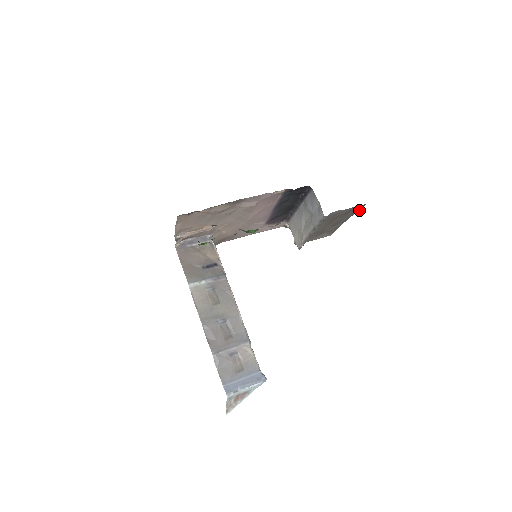
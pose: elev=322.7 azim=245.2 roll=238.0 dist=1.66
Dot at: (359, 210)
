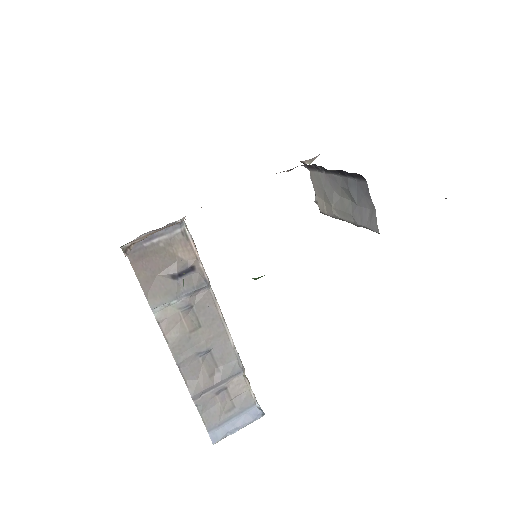
Dot at: occluded
